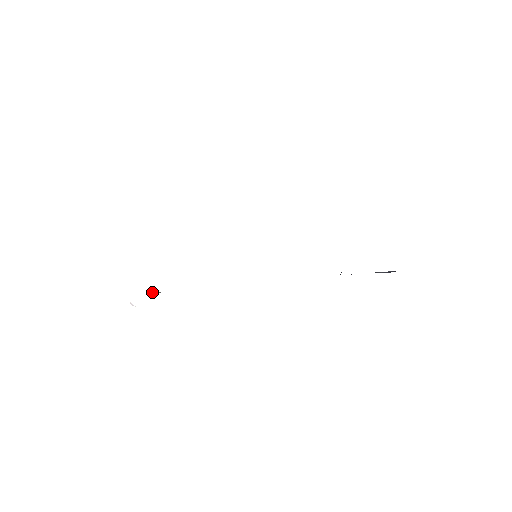
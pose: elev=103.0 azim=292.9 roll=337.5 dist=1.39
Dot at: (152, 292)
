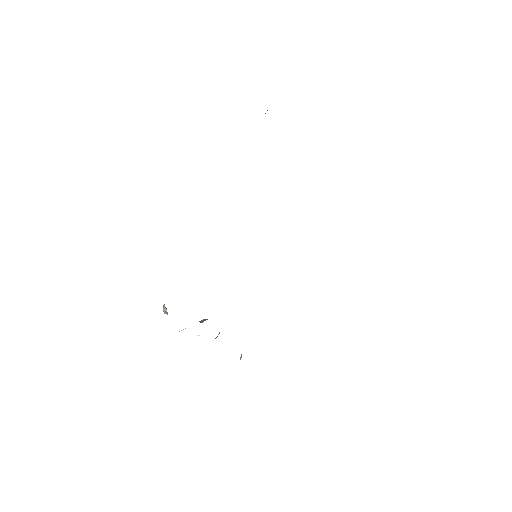
Dot at: (202, 321)
